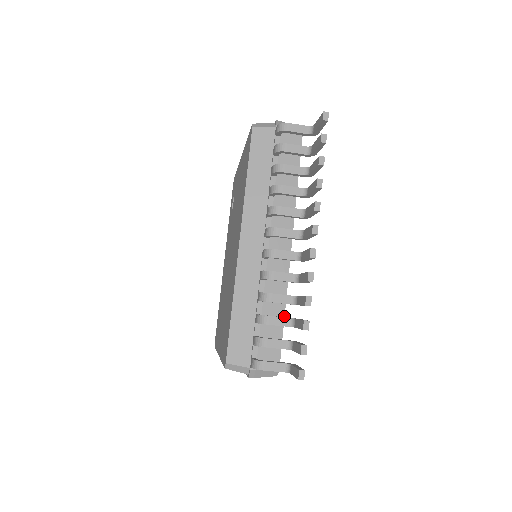
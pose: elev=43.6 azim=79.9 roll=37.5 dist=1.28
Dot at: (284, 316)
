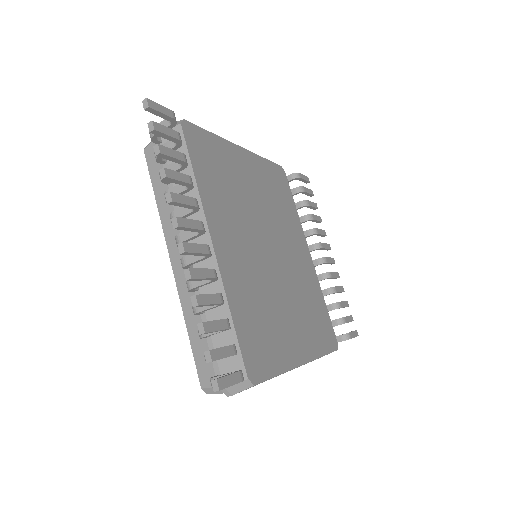
Dot at: (231, 319)
